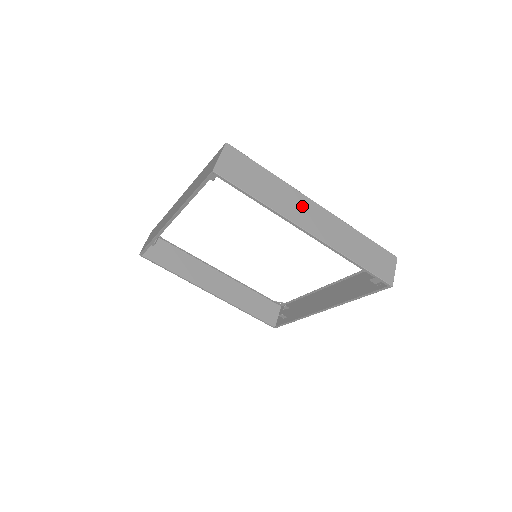
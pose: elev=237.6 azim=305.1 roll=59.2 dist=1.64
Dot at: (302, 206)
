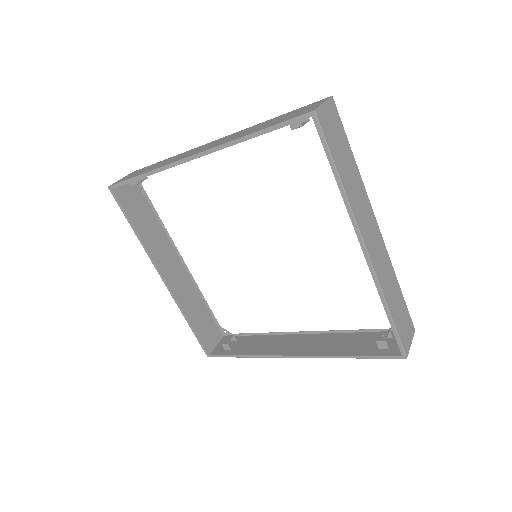
Dot at: (368, 216)
